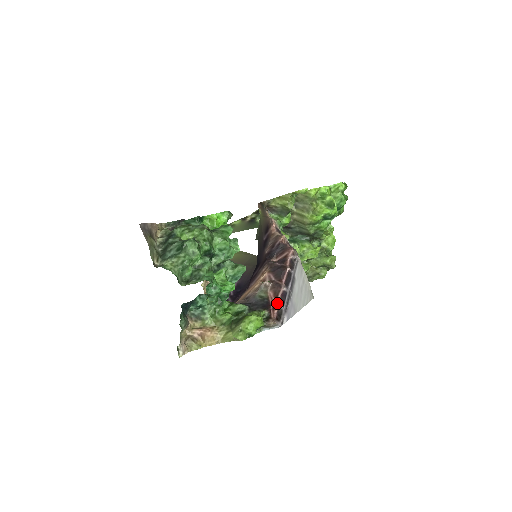
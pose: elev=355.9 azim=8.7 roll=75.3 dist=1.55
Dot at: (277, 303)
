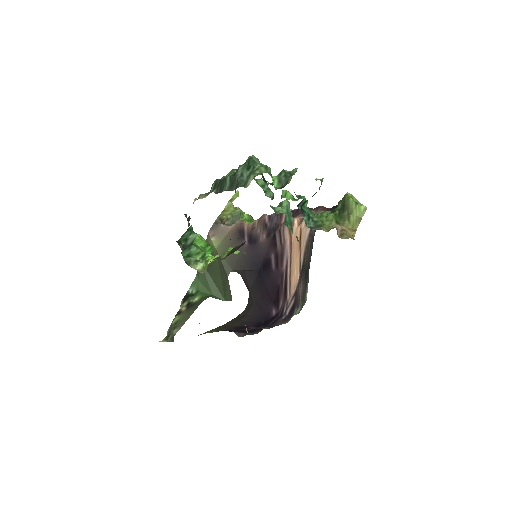
Dot at: occluded
